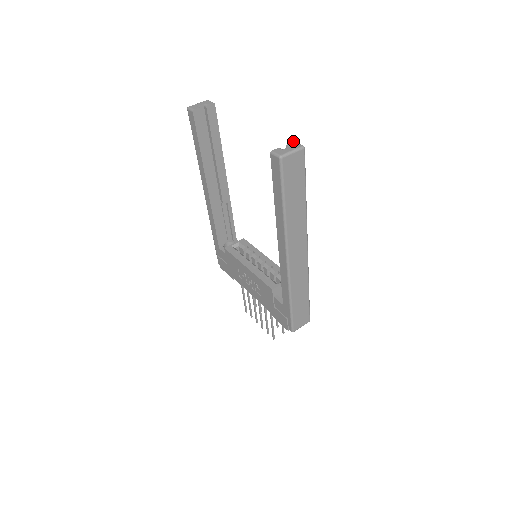
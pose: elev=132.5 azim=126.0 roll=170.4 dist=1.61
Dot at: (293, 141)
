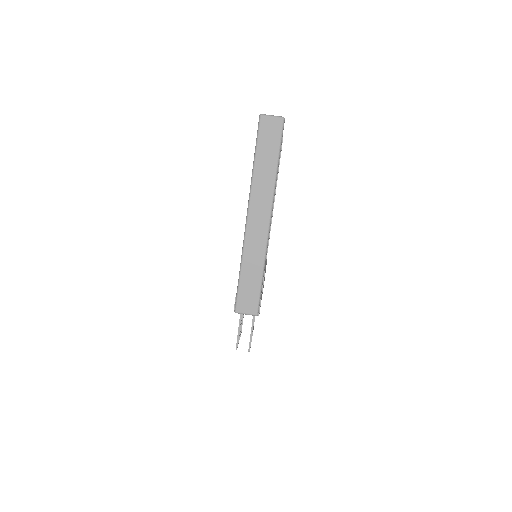
Dot at: occluded
